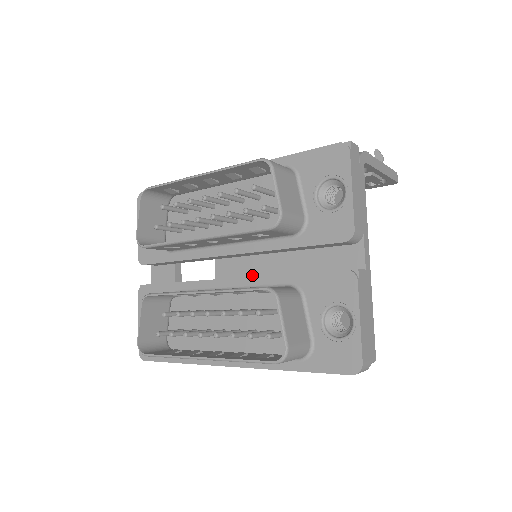
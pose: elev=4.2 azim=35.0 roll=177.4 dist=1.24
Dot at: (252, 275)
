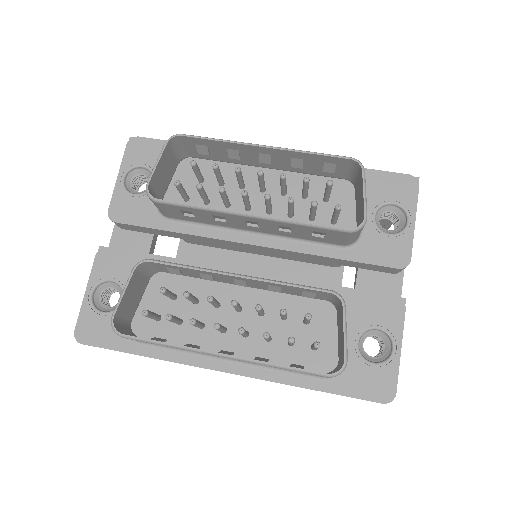
Dot at: occluded
